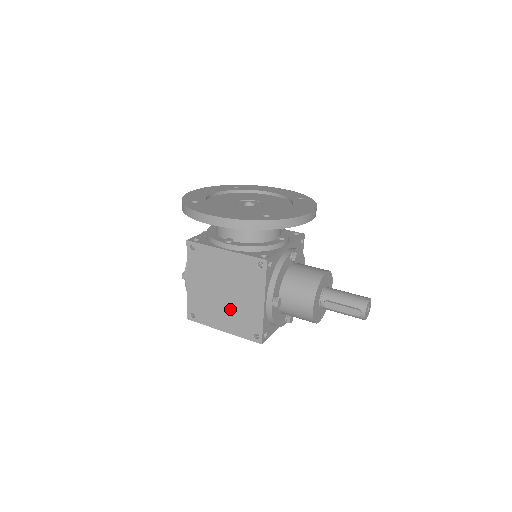
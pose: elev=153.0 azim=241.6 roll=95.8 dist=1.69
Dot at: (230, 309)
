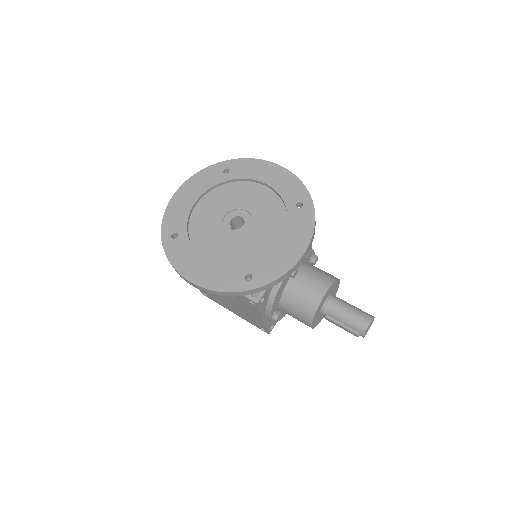
Dot at: (235, 308)
